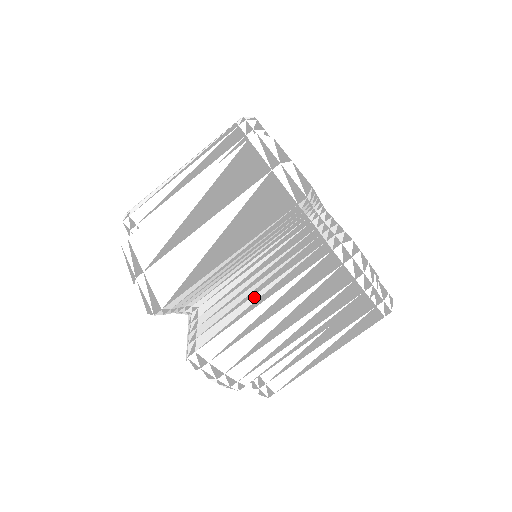
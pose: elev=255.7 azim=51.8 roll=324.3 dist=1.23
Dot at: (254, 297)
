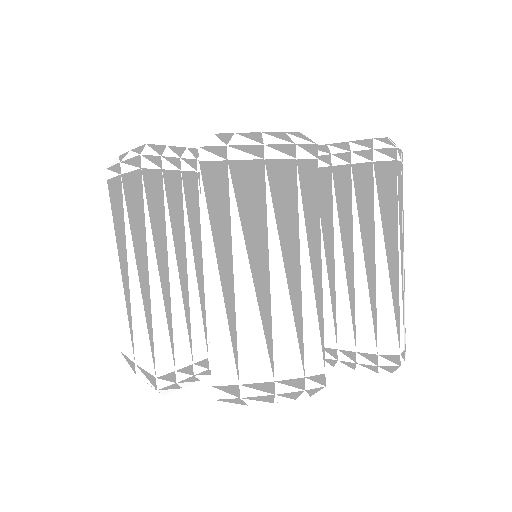
Dot at: occluded
